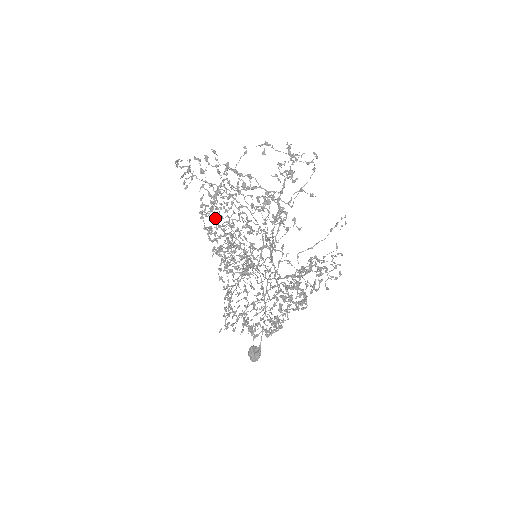
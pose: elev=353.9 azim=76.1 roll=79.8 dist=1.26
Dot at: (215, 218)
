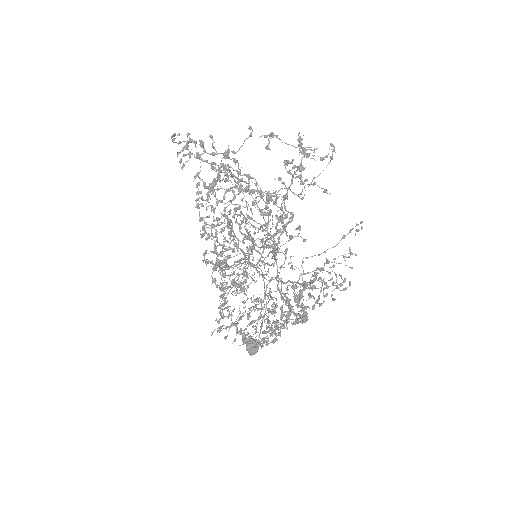
Dot at: occluded
